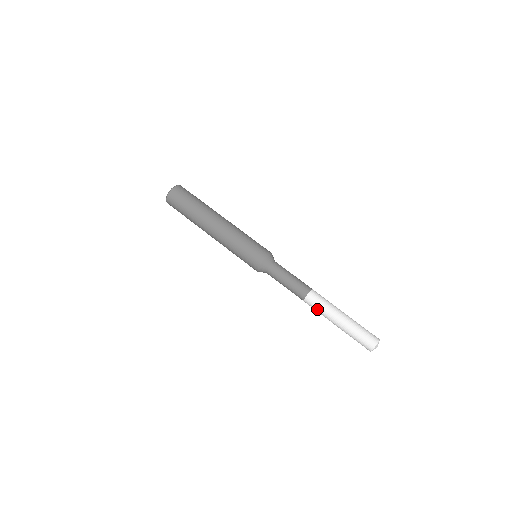
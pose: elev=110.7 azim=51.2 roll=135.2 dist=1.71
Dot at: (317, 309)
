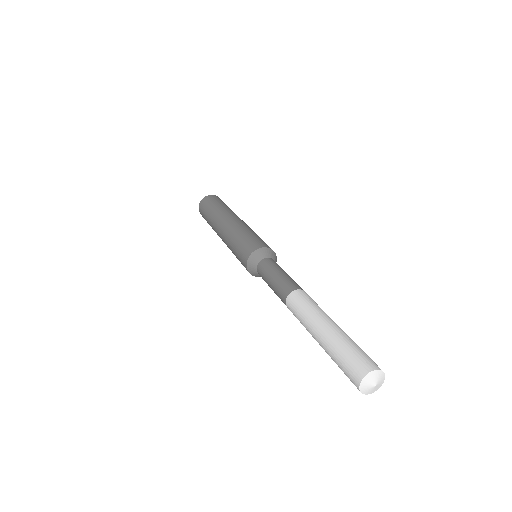
Dot at: (303, 305)
